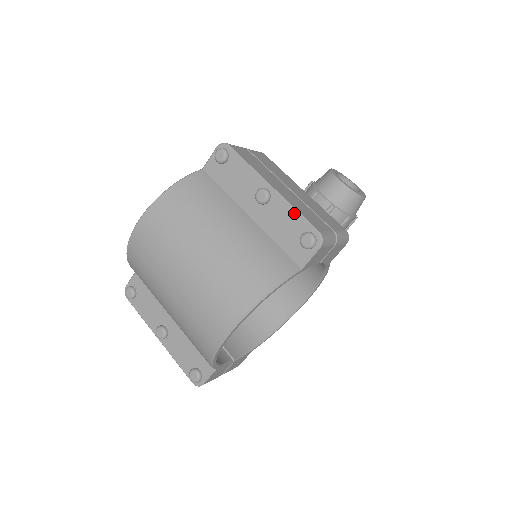
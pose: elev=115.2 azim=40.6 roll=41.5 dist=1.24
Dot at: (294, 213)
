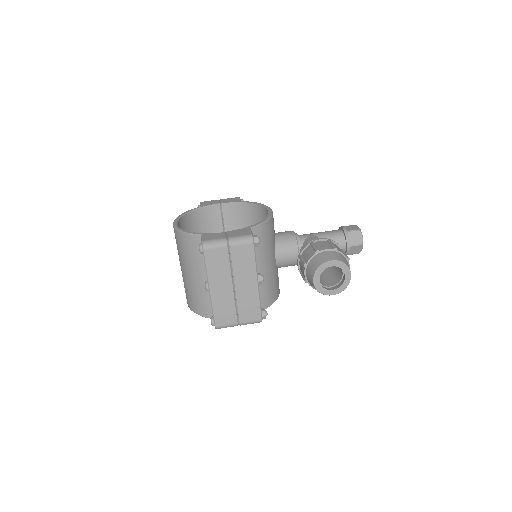
Dot at: (212, 309)
